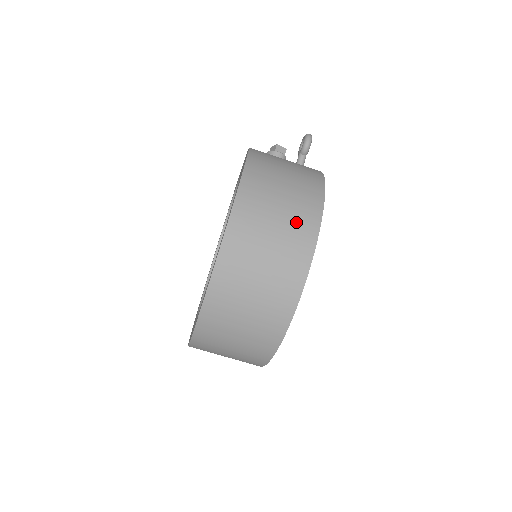
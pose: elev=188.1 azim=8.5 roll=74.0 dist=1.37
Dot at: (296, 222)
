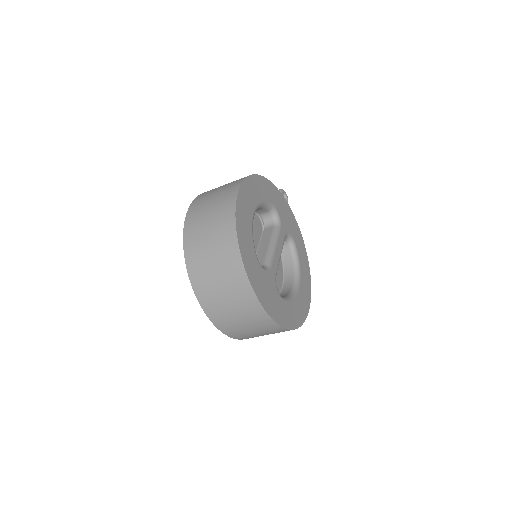
Dot at: (230, 185)
